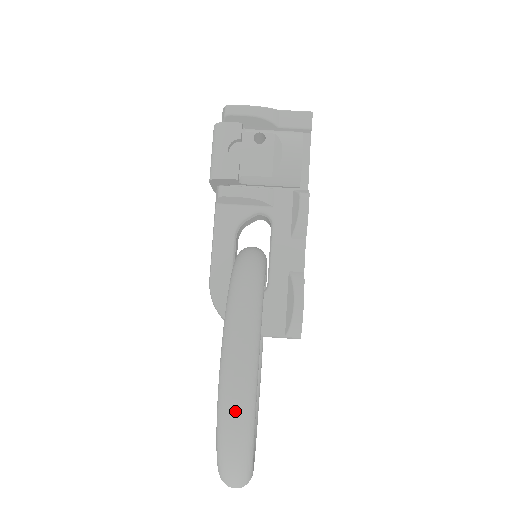
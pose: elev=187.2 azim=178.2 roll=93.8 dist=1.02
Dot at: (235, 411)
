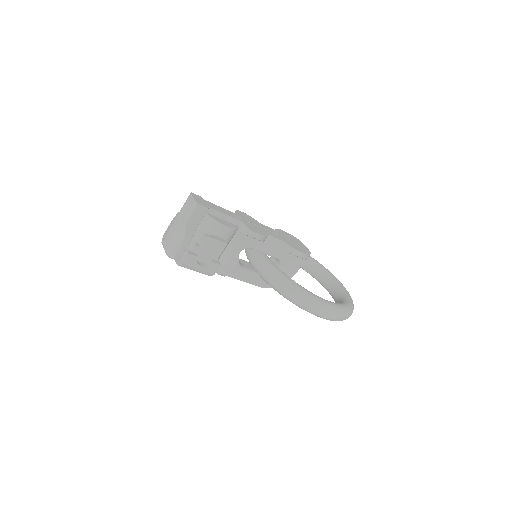
Dot at: (340, 318)
